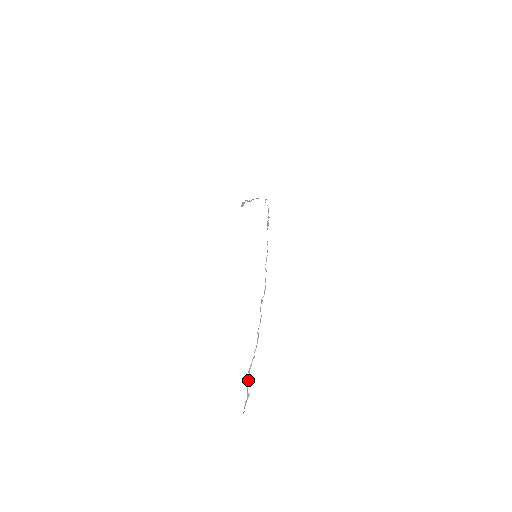
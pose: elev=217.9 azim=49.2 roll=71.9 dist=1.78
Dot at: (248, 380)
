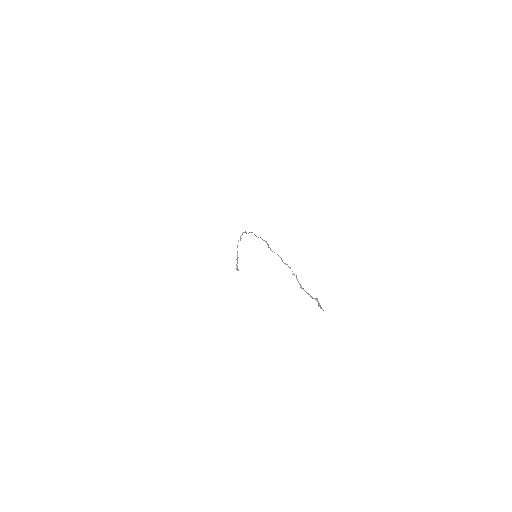
Dot at: (307, 293)
